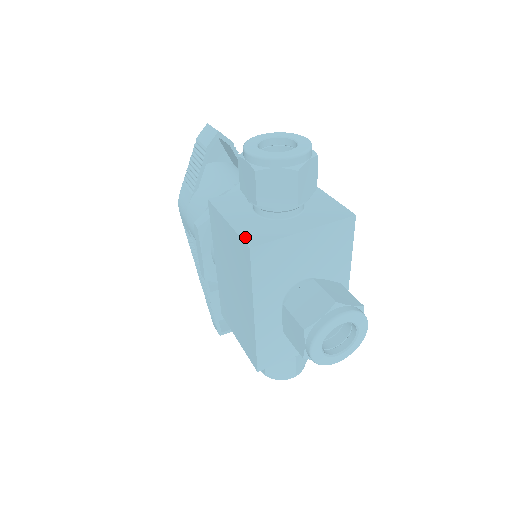
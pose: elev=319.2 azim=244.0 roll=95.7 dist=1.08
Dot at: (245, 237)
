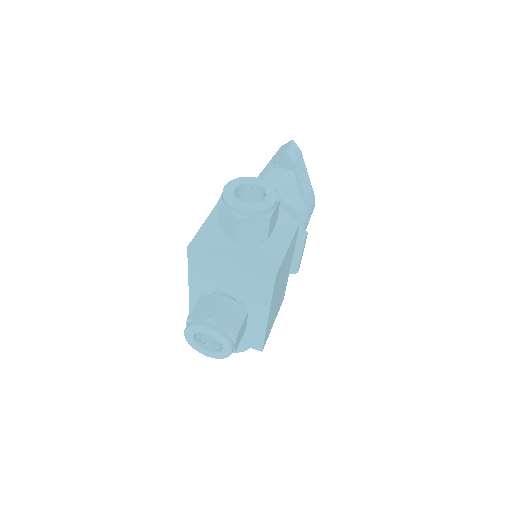
Dot at: (196, 238)
